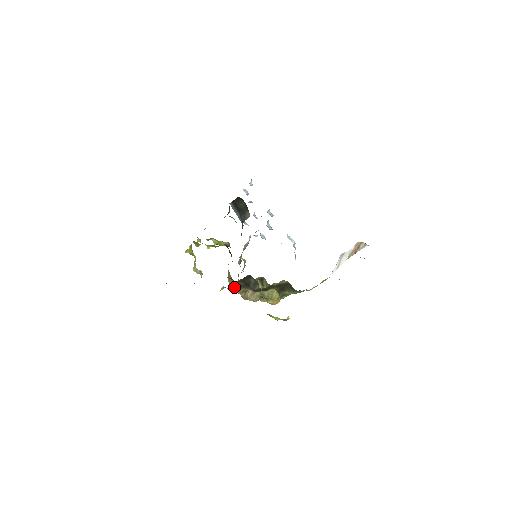
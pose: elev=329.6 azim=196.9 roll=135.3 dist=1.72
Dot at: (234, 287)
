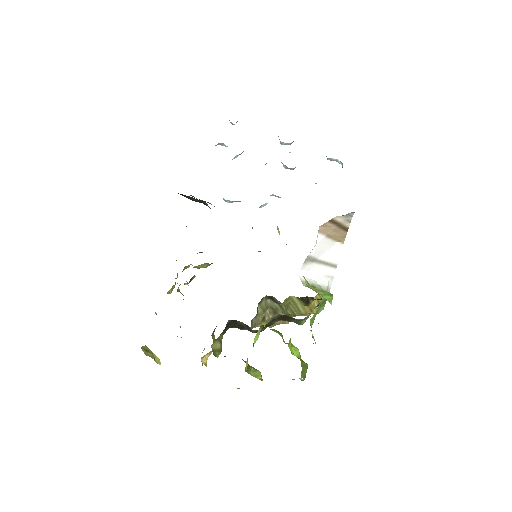
Dot at: occluded
